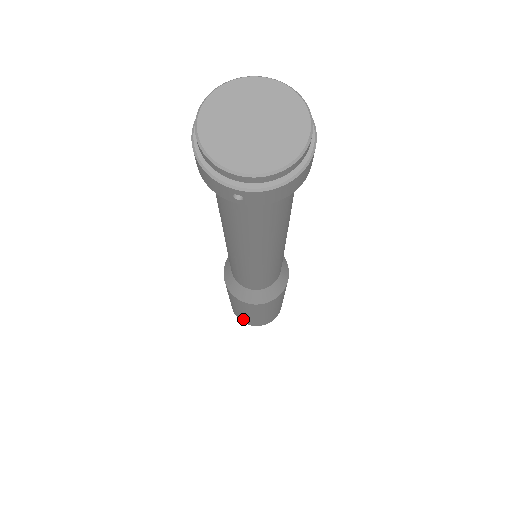
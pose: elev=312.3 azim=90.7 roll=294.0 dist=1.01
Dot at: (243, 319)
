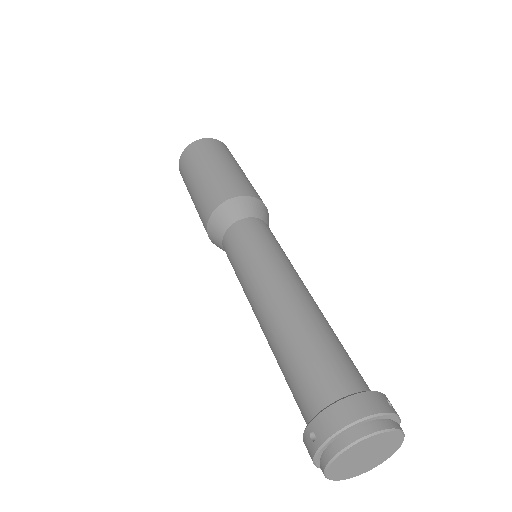
Dot at: occluded
